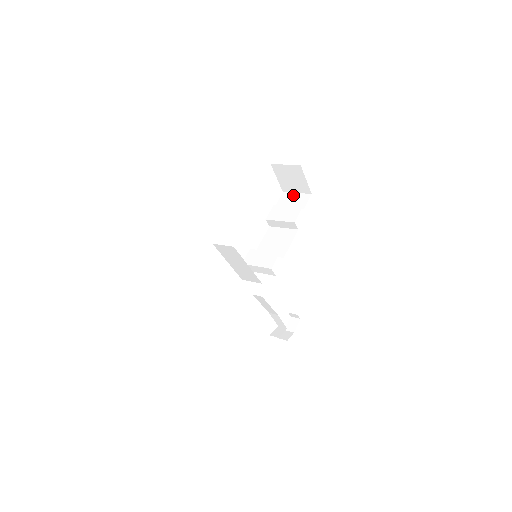
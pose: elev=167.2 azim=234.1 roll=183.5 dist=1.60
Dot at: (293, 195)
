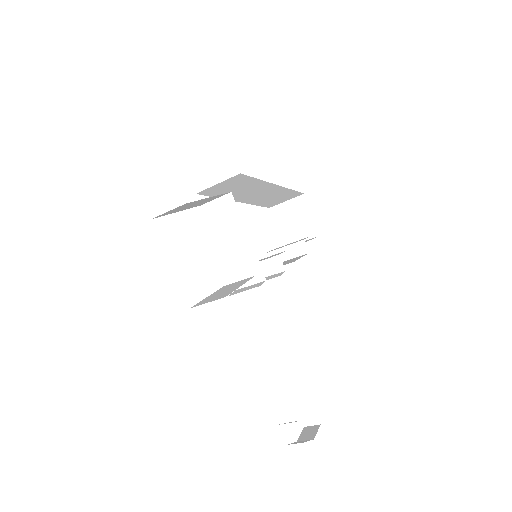
Dot at: occluded
